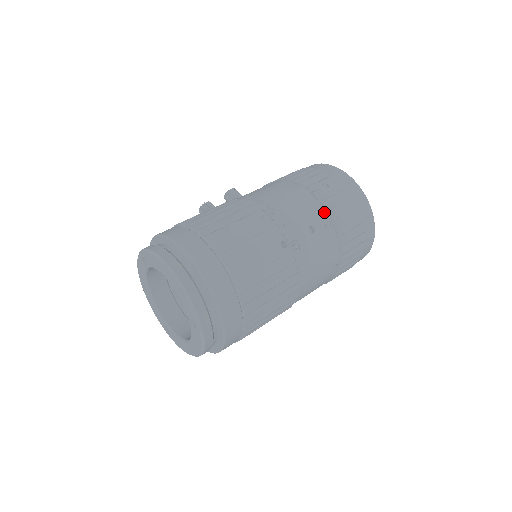
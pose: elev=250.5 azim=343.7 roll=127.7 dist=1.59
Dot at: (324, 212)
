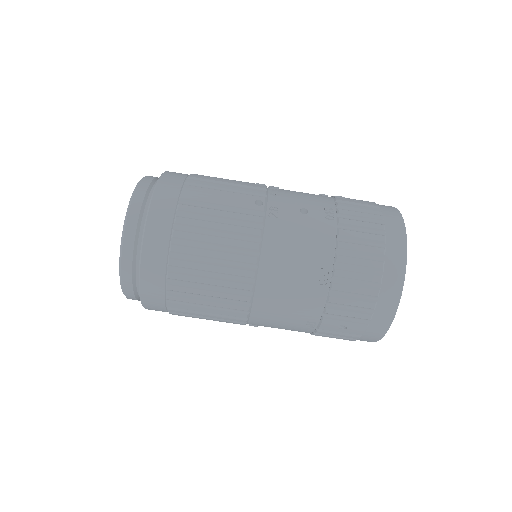
Dot at: (333, 209)
